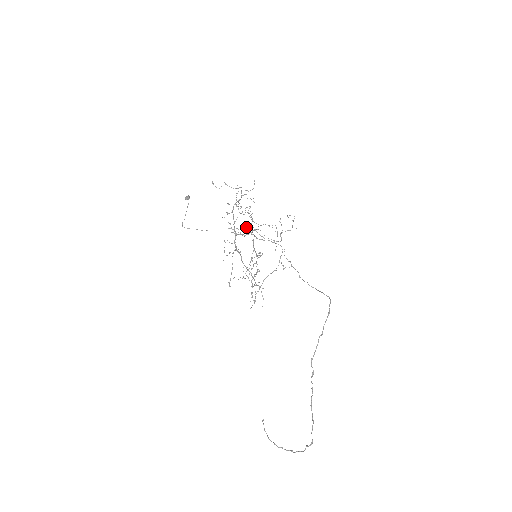
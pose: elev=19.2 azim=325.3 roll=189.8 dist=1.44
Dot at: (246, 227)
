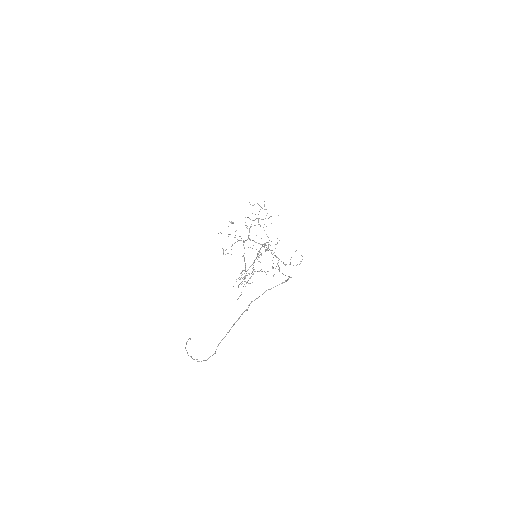
Dot at: occluded
